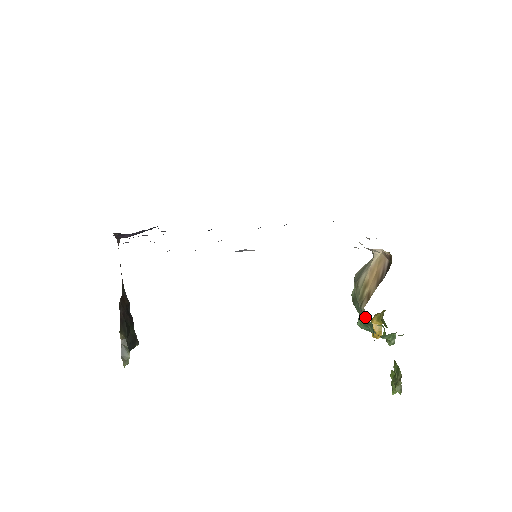
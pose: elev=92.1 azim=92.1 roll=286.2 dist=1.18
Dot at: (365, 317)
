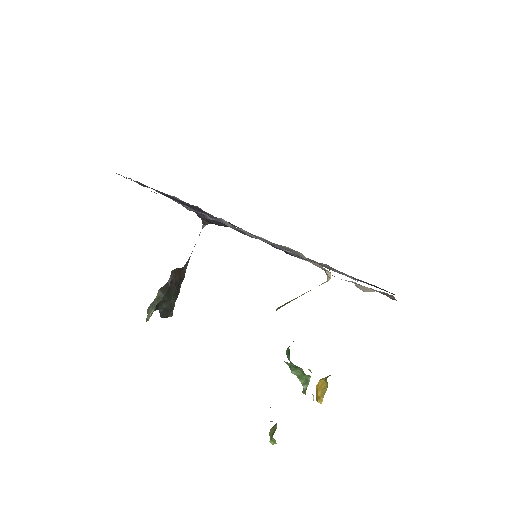
Dot at: occluded
